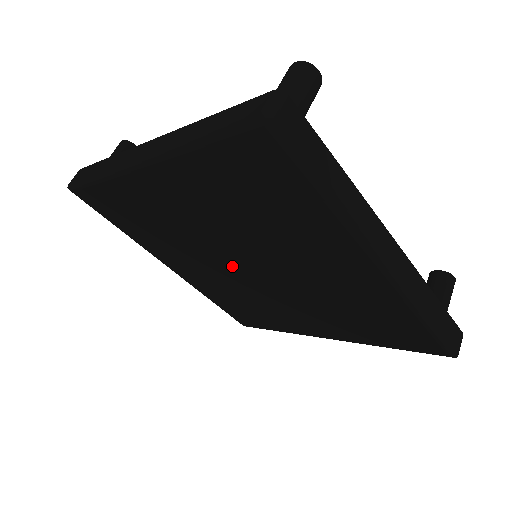
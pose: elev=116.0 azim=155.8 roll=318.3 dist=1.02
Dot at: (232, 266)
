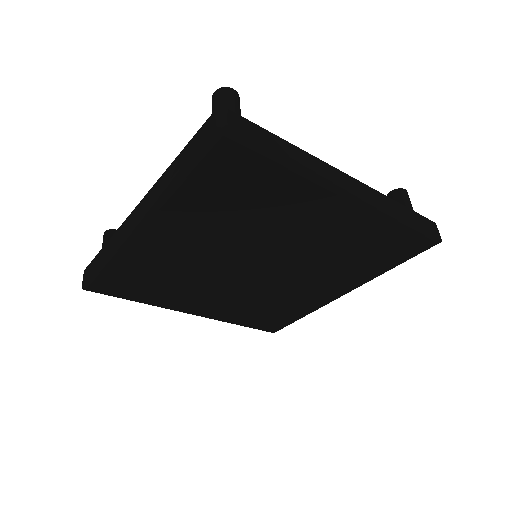
Dot at: (242, 274)
